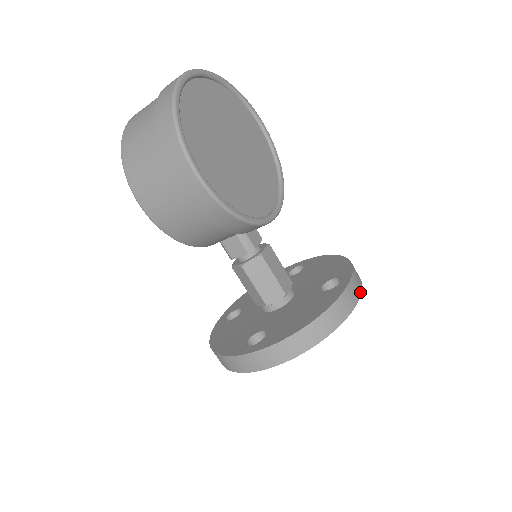
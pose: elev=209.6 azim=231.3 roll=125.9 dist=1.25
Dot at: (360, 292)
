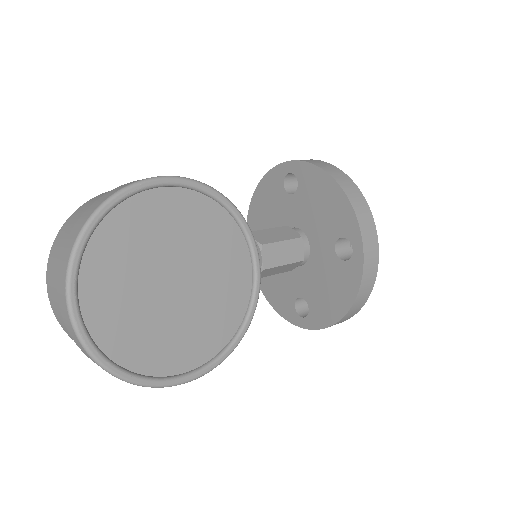
Dot at: (377, 244)
